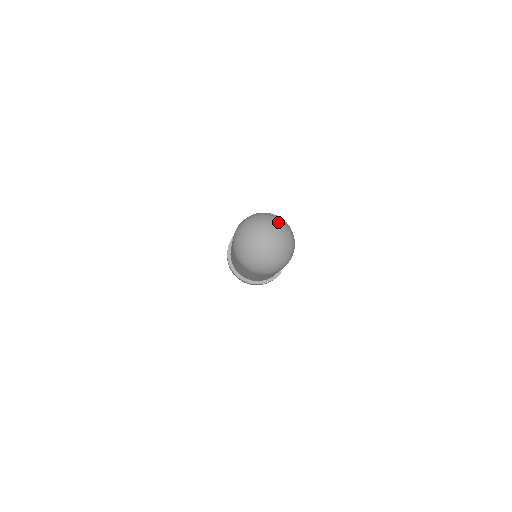
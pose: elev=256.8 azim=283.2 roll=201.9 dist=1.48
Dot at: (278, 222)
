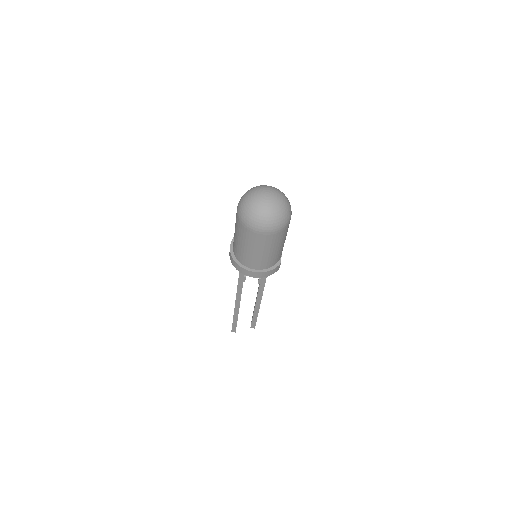
Dot at: occluded
